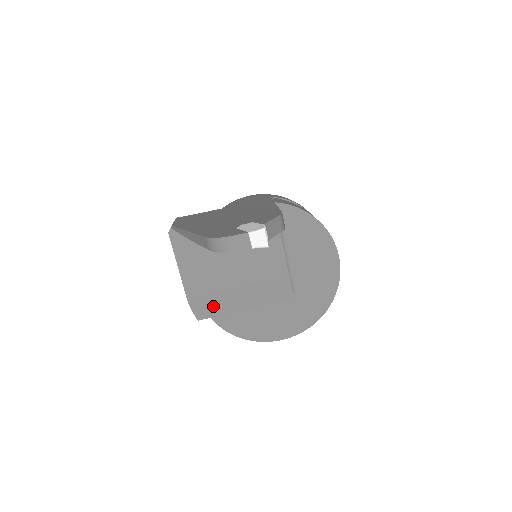
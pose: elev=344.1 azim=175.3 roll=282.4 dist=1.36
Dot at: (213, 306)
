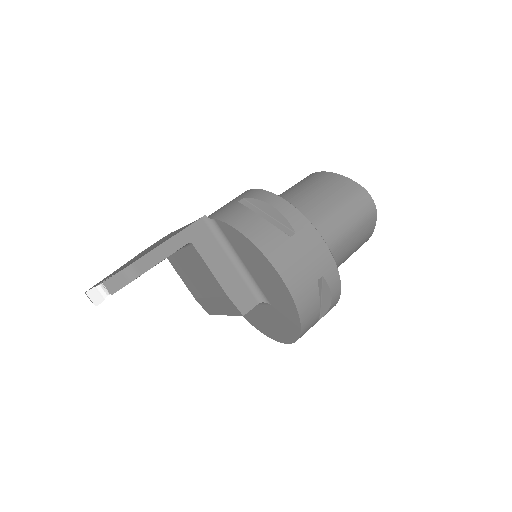
Dot at: (208, 307)
